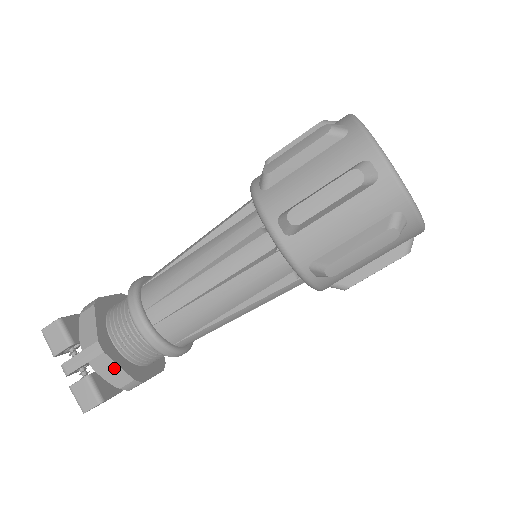
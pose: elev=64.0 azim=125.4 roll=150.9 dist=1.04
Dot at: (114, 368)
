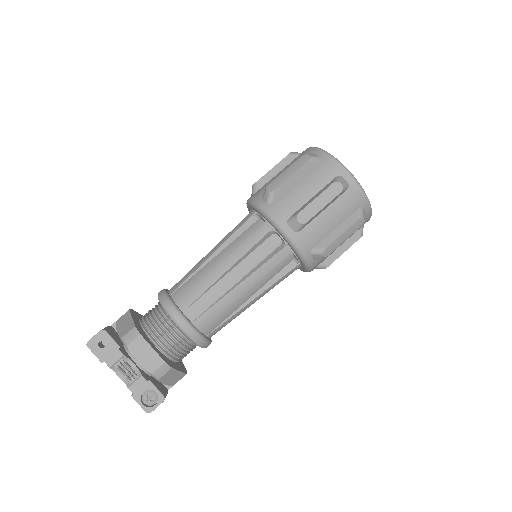
Dot at: (128, 320)
